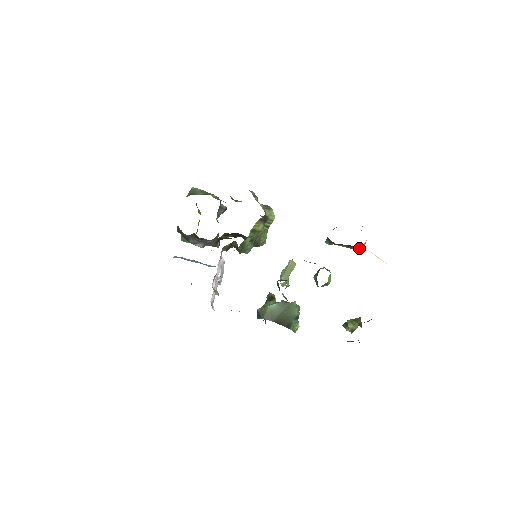
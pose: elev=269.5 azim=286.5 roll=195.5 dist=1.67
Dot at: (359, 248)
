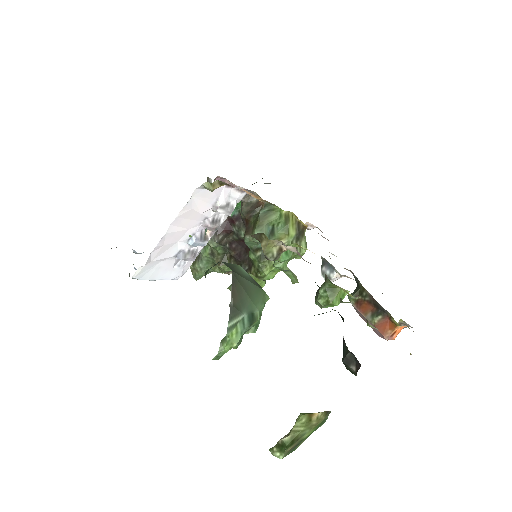
Dot at: (385, 328)
